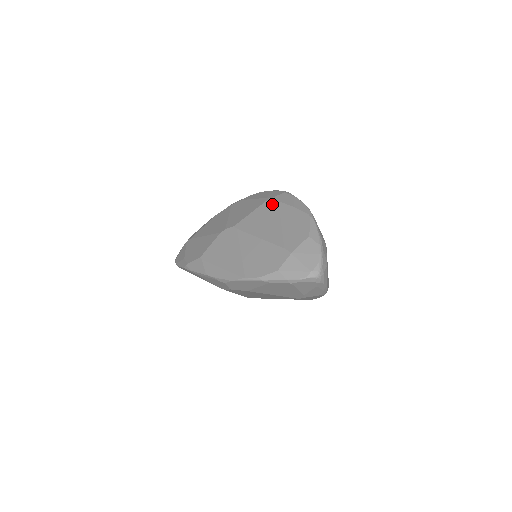
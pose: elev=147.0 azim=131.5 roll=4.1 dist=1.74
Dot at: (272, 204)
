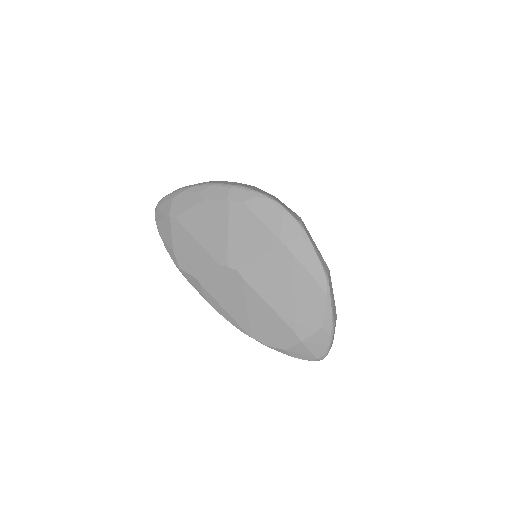
Dot at: (286, 258)
